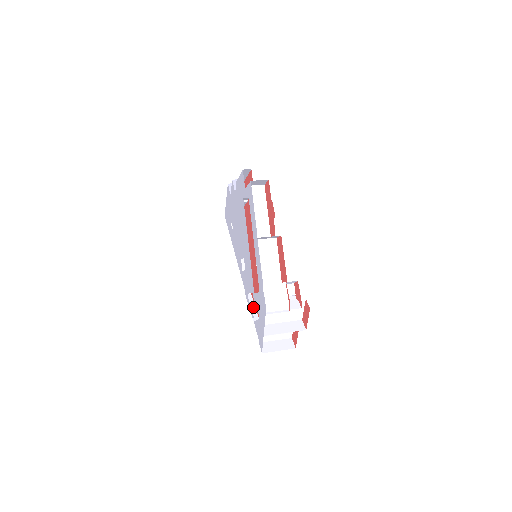
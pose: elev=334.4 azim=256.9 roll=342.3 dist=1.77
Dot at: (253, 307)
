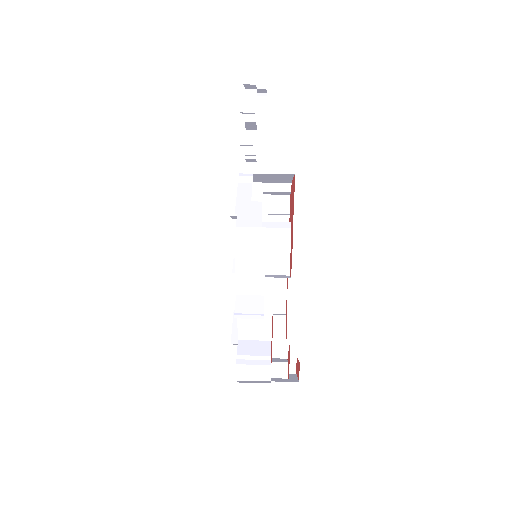
Dot at: occluded
